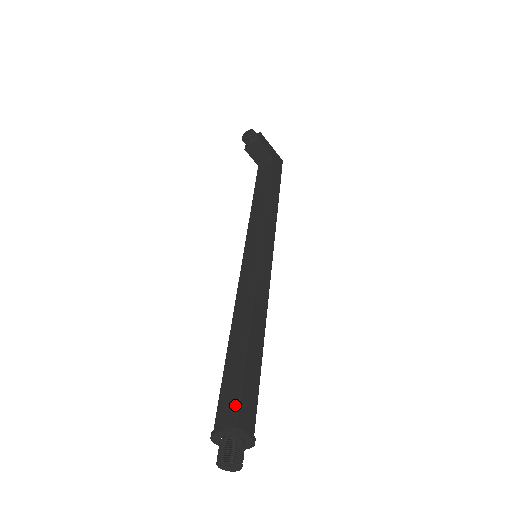
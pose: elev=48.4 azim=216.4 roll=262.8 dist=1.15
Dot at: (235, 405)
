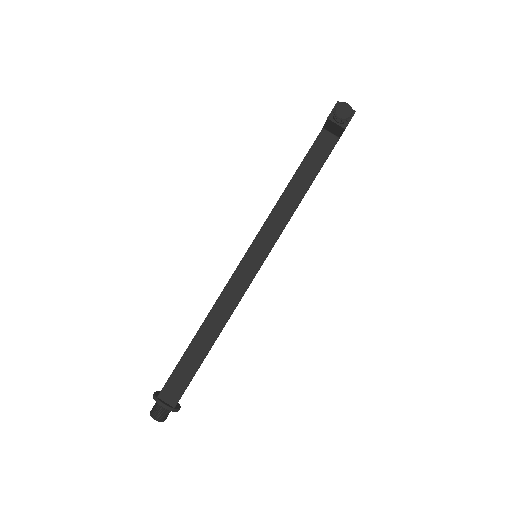
Dot at: (180, 392)
